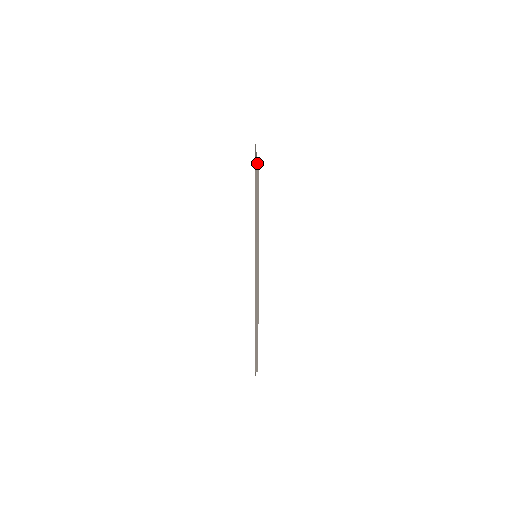
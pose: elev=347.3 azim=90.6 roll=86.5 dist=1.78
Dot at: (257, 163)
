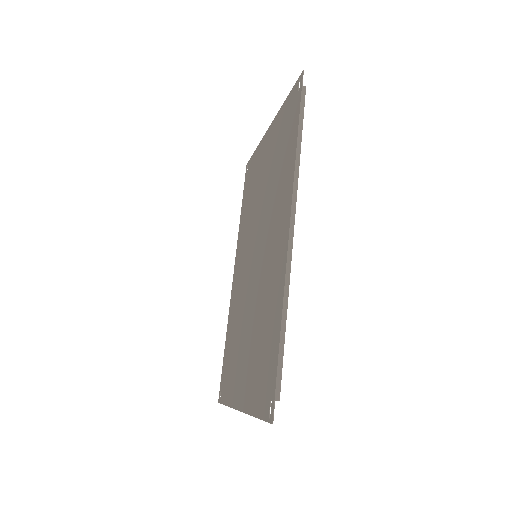
Dot at: (304, 92)
